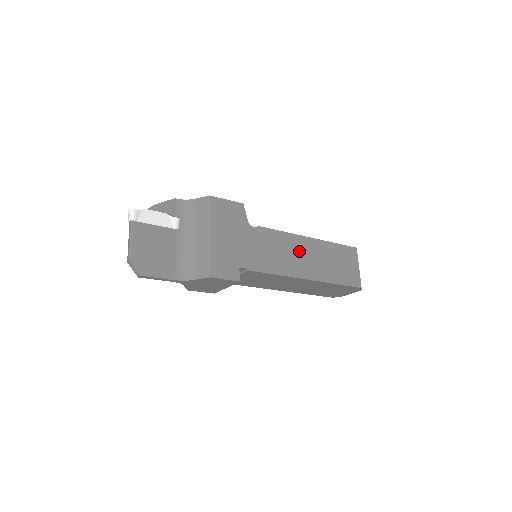
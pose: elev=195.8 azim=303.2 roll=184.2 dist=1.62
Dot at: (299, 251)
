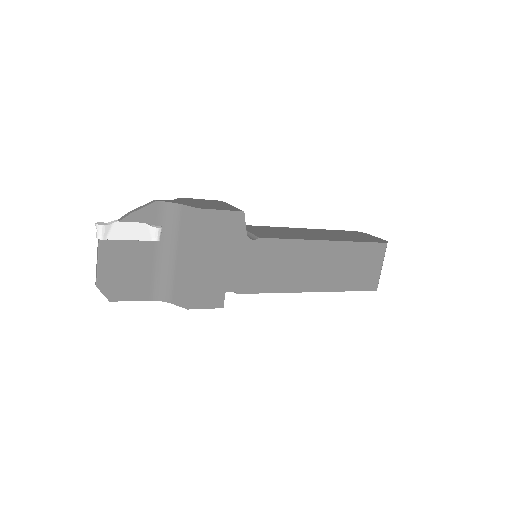
Dot at: (307, 260)
